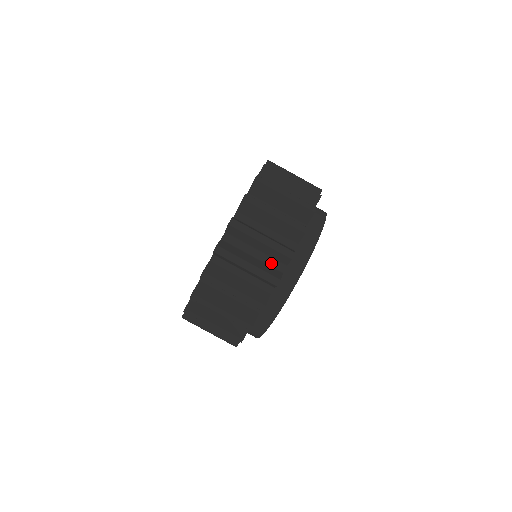
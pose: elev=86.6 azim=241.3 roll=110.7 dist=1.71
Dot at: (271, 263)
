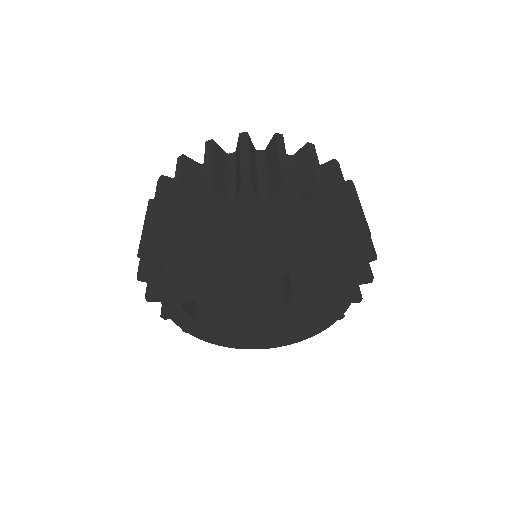
Dot at: occluded
